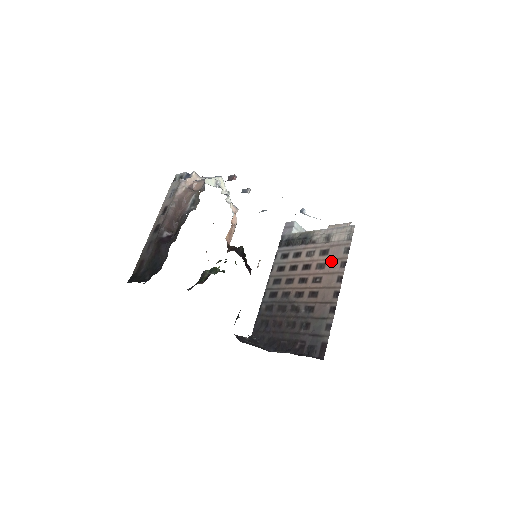
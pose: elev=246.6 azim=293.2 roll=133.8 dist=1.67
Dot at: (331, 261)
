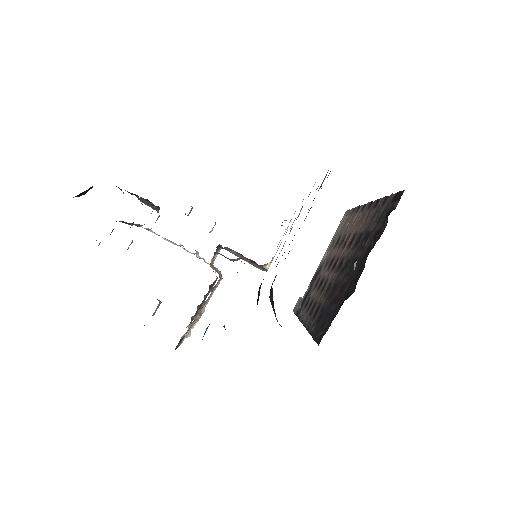
Dot at: (347, 227)
